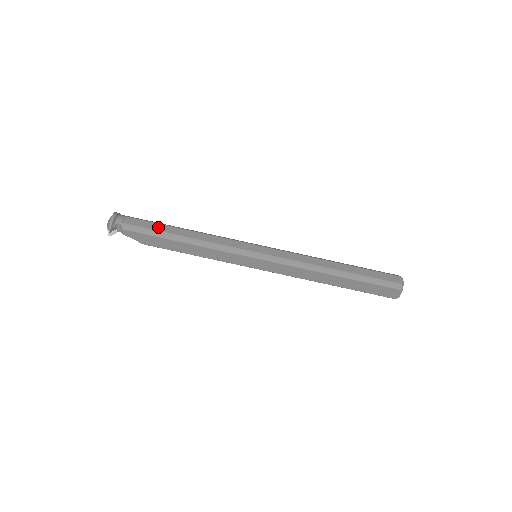
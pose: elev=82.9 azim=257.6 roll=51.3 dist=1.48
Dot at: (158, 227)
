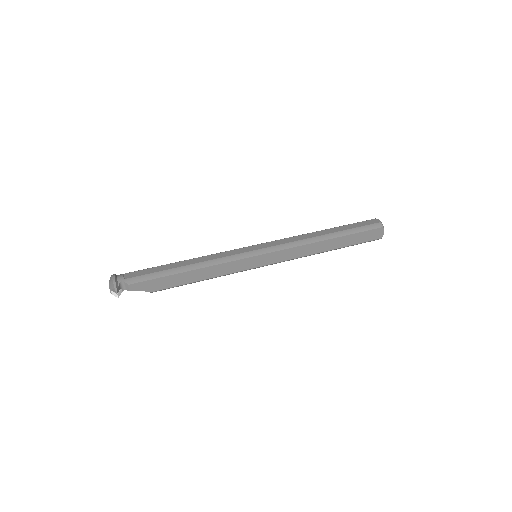
Dot at: (159, 269)
